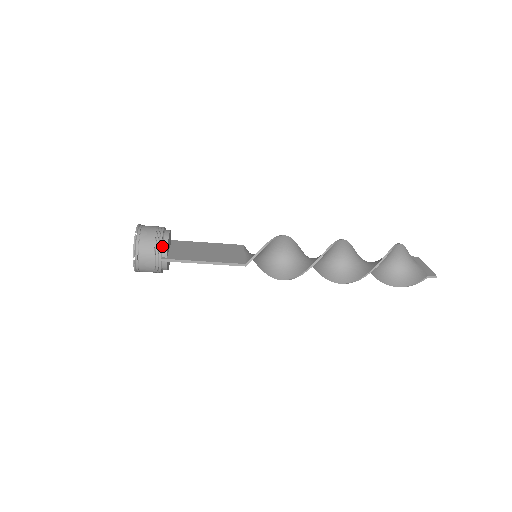
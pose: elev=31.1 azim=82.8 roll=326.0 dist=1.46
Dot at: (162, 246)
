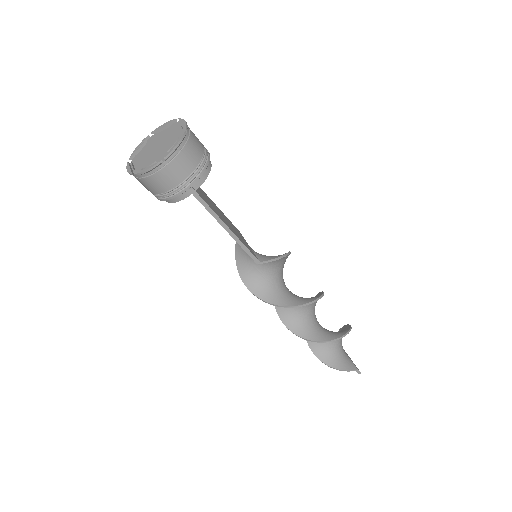
Dot at: (202, 173)
